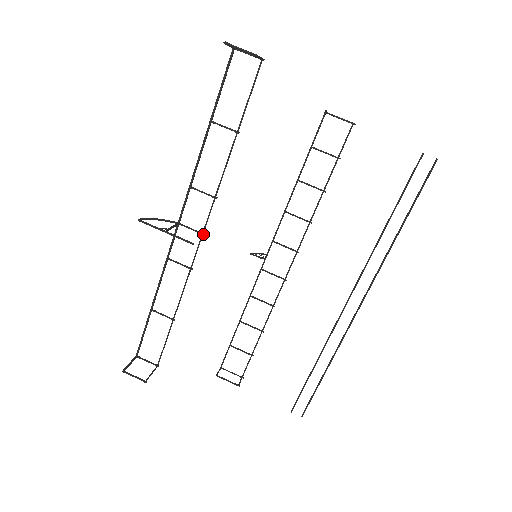
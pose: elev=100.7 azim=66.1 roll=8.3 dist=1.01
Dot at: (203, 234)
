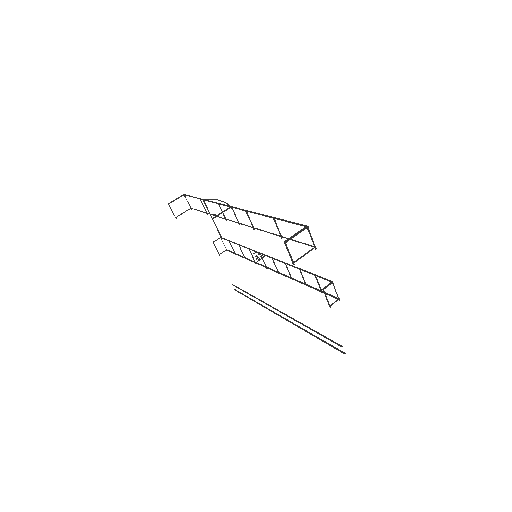
Dot at: (239, 224)
